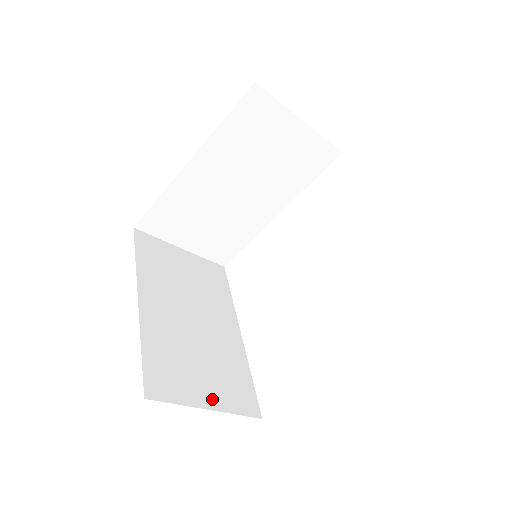
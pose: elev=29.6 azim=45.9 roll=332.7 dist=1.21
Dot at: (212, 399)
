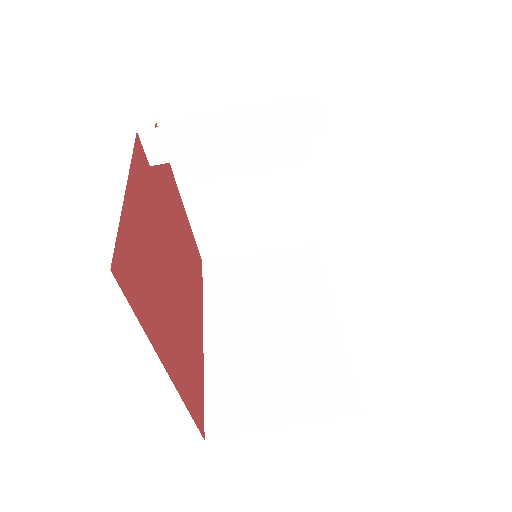
Dot at: occluded
